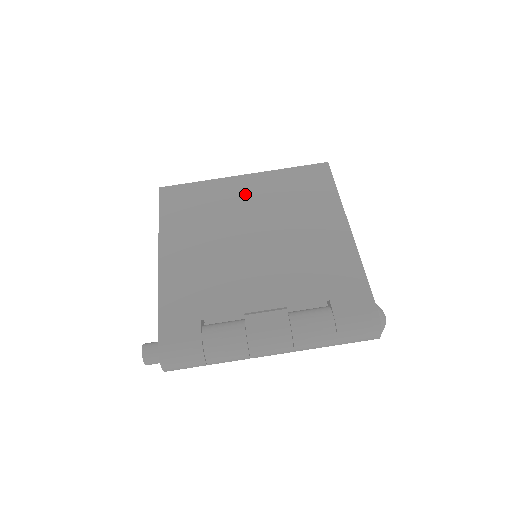
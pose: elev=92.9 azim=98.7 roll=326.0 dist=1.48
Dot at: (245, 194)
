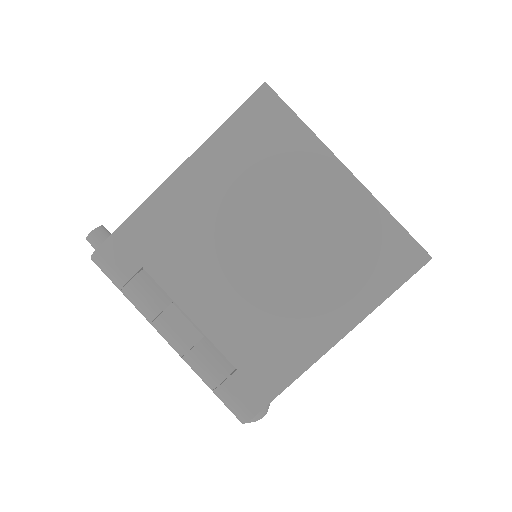
Dot at: (318, 194)
